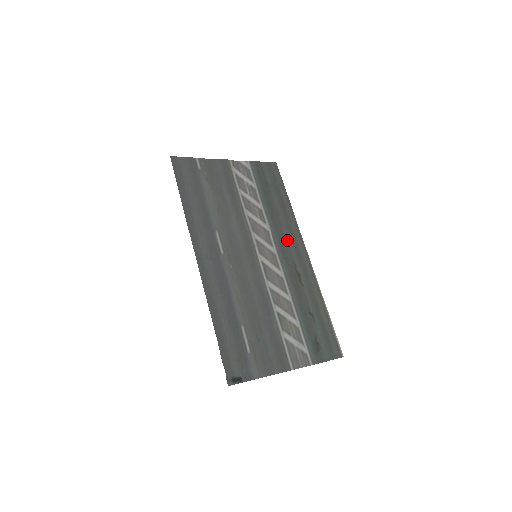
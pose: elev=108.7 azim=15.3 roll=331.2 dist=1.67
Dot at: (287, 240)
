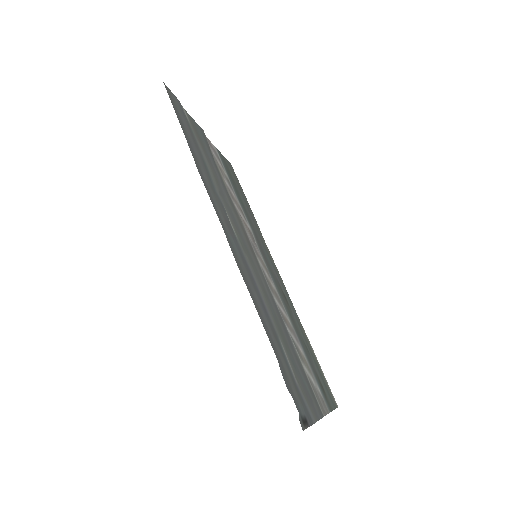
Dot at: (265, 252)
